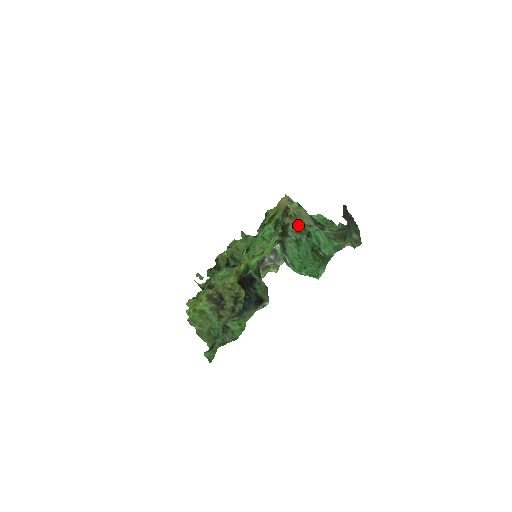
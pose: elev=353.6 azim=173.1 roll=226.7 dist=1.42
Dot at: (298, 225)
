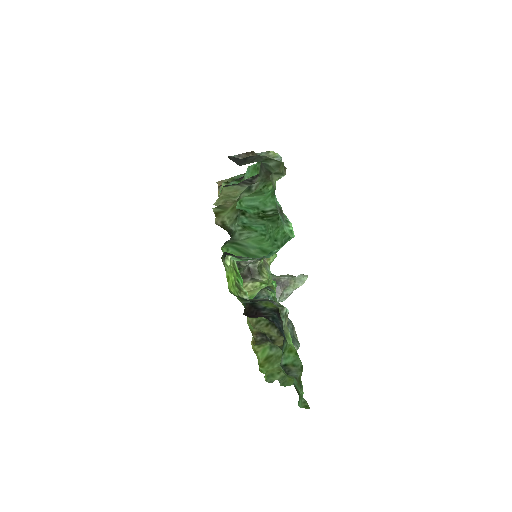
Dot at: (230, 213)
